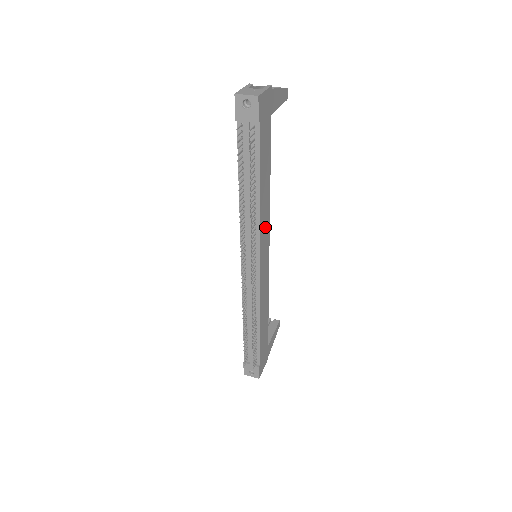
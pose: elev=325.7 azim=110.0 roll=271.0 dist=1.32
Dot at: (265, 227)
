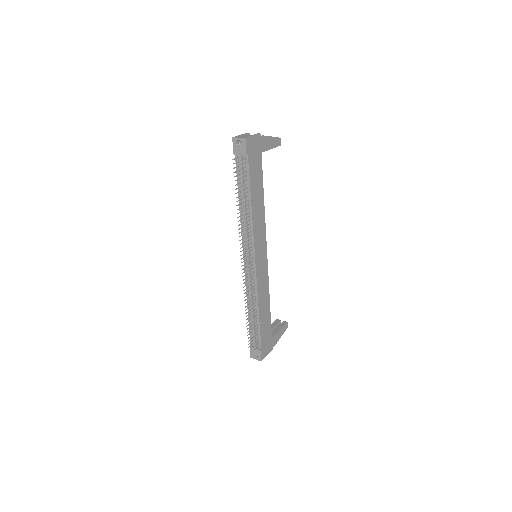
Dot at: (260, 233)
